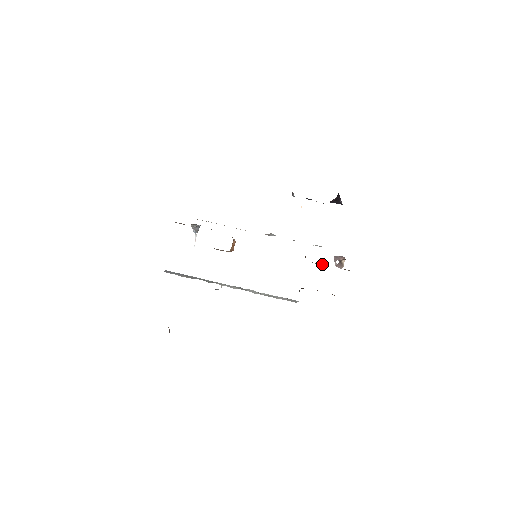
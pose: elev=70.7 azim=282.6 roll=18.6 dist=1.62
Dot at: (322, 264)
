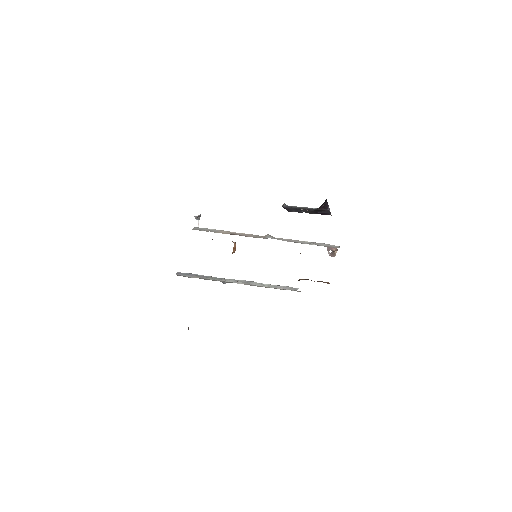
Dot at: occluded
